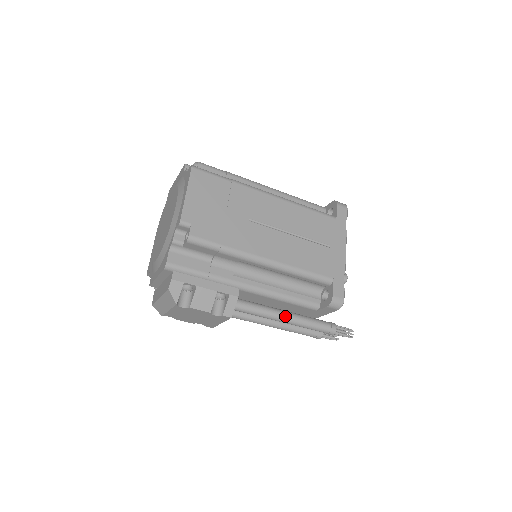
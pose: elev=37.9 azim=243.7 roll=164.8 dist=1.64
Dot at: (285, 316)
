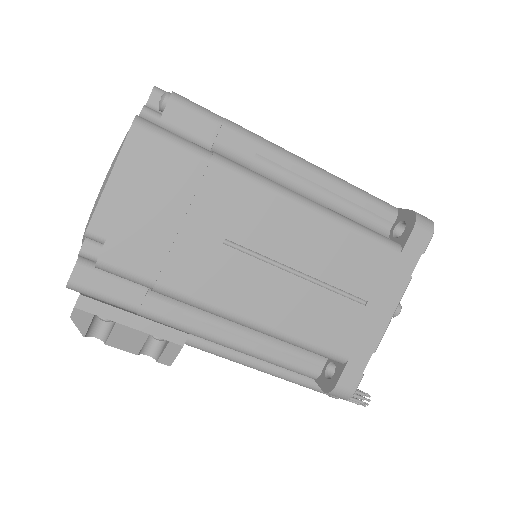
Dot at: (264, 367)
